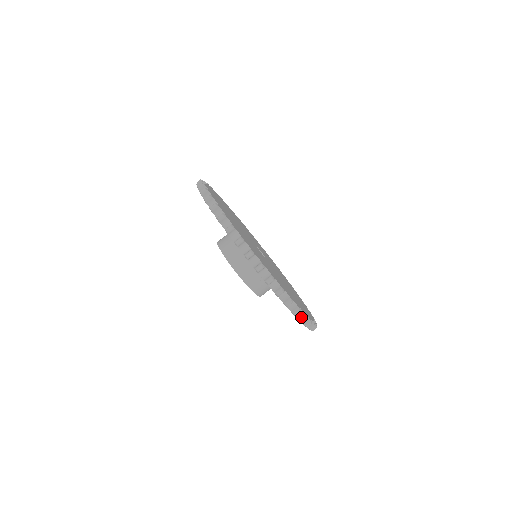
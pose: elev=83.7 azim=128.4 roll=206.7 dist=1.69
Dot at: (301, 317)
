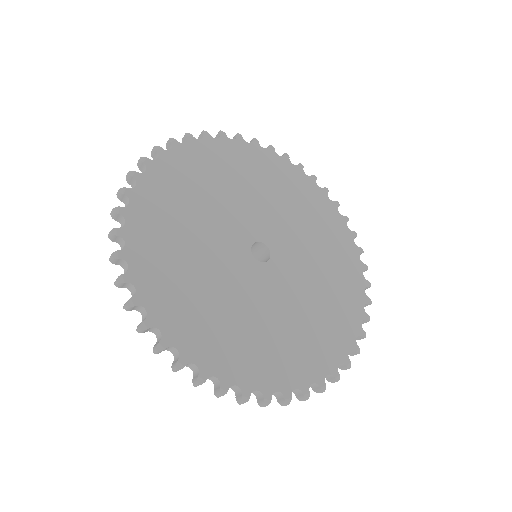
Dot at: (238, 397)
